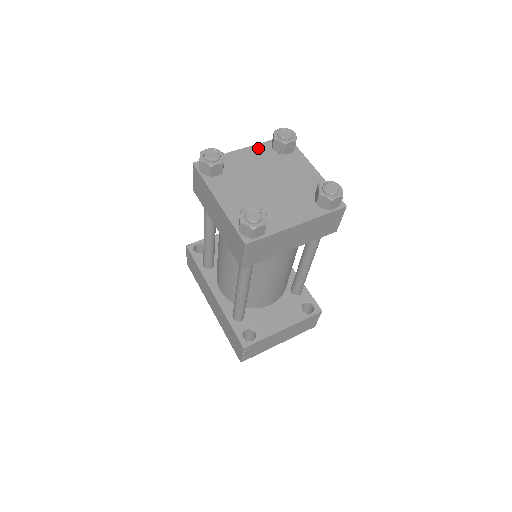
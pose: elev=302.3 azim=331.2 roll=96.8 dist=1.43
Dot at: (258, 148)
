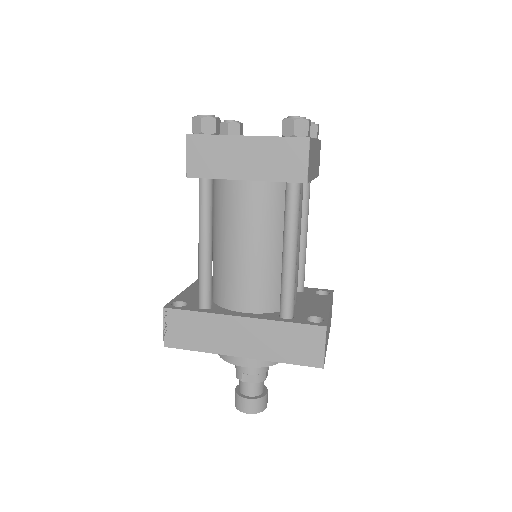
Dot at: occluded
